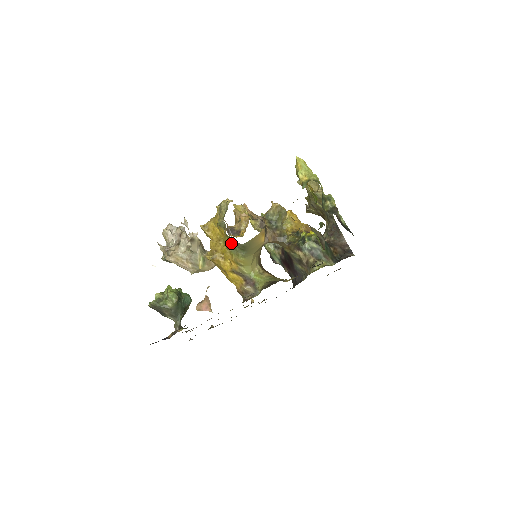
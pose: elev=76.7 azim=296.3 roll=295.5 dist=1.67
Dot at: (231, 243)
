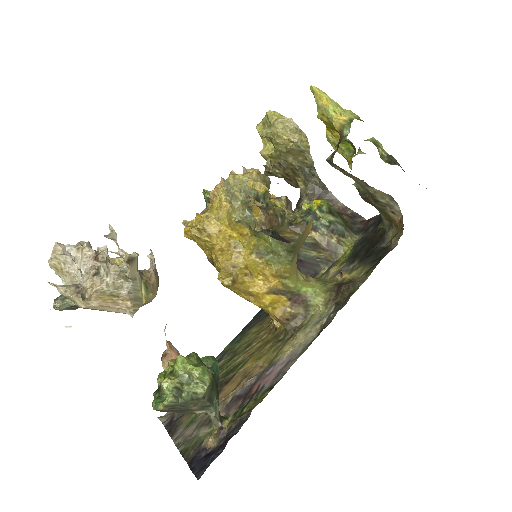
Dot at: (270, 246)
